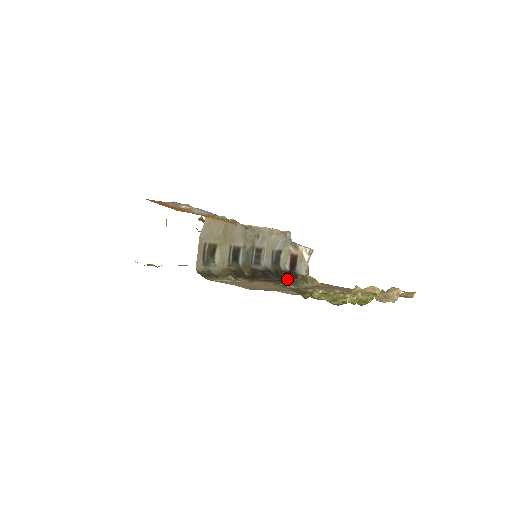
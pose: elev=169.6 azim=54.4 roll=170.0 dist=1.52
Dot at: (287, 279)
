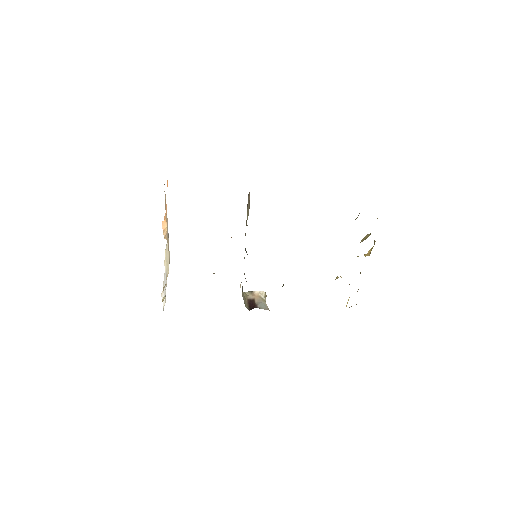
Dot at: occluded
